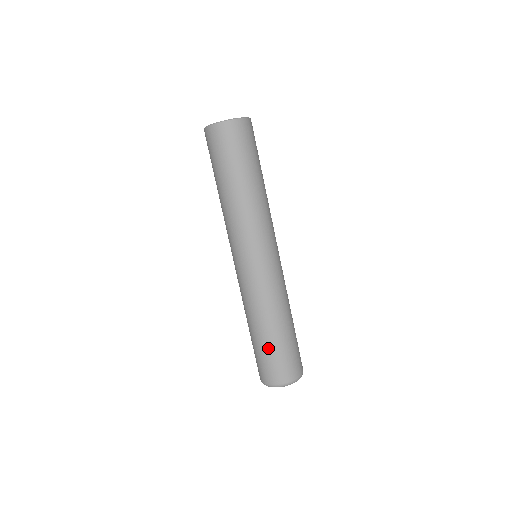
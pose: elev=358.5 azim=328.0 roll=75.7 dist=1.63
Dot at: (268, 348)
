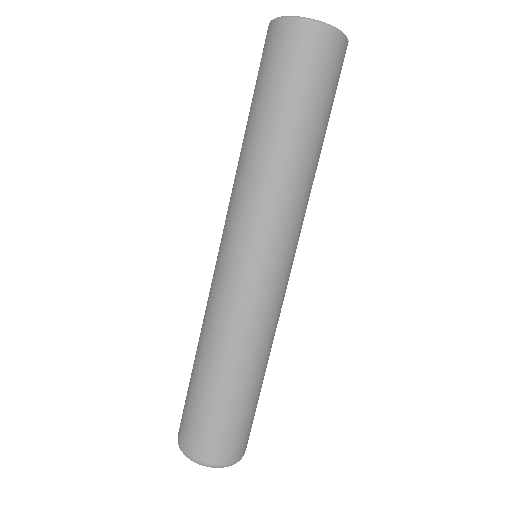
Dot at: (234, 407)
